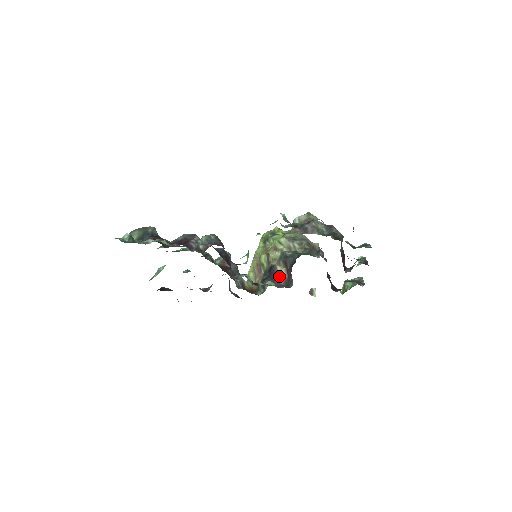
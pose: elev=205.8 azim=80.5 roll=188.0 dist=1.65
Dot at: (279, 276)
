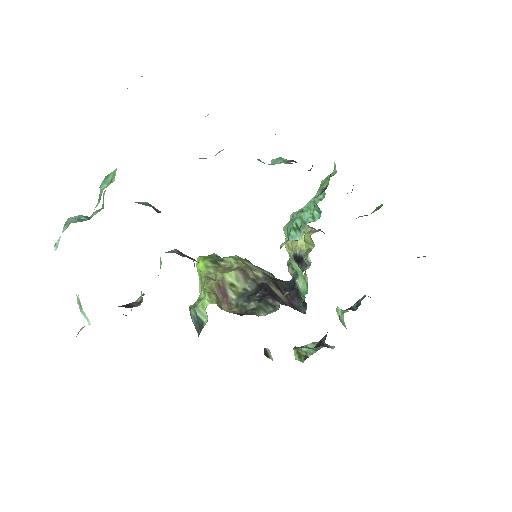
Dot at: (280, 297)
